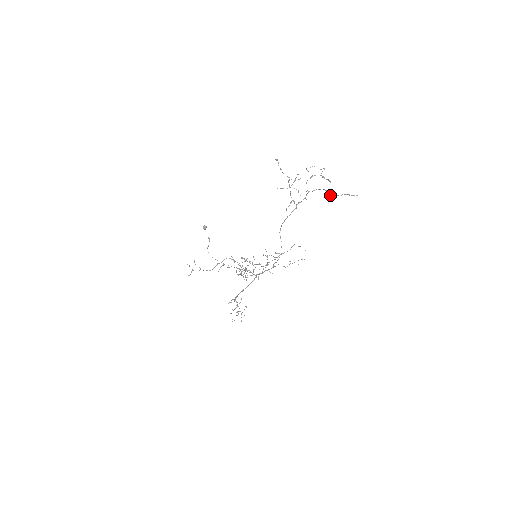
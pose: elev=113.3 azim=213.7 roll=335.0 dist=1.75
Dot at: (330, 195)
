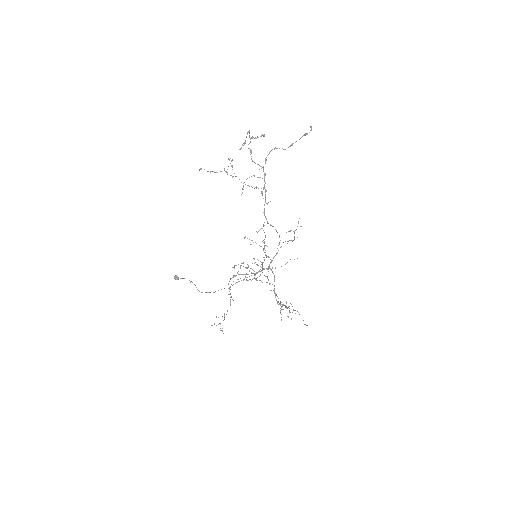
Dot at: occluded
